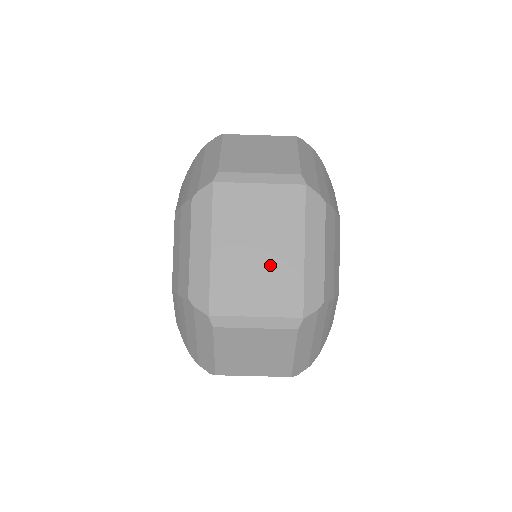
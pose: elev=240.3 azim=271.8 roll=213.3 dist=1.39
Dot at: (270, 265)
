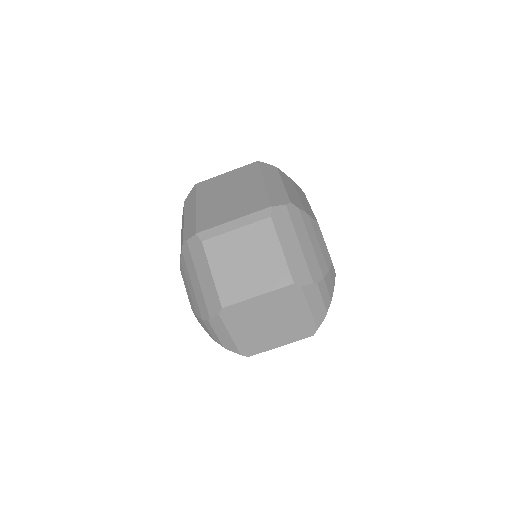
Dot at: (240, 196)
